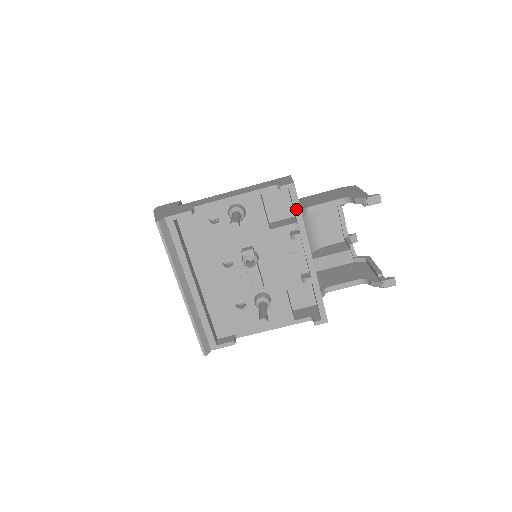
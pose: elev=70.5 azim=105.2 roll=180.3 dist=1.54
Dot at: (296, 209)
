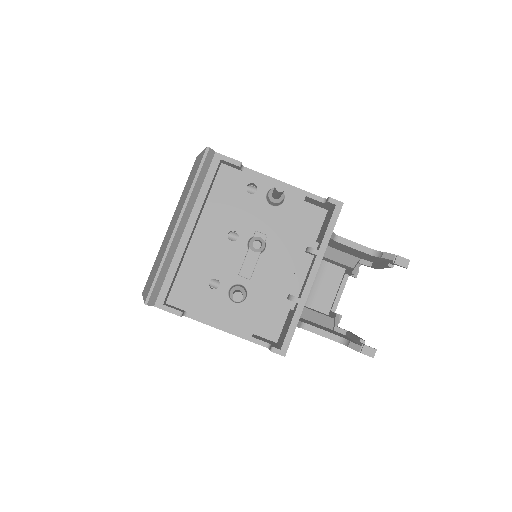
Dot at: (330, 226)
